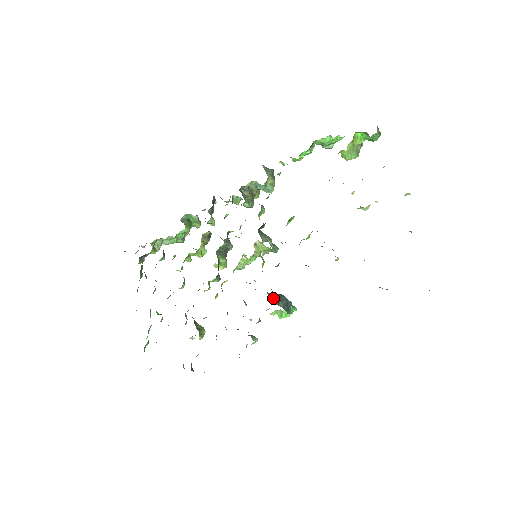
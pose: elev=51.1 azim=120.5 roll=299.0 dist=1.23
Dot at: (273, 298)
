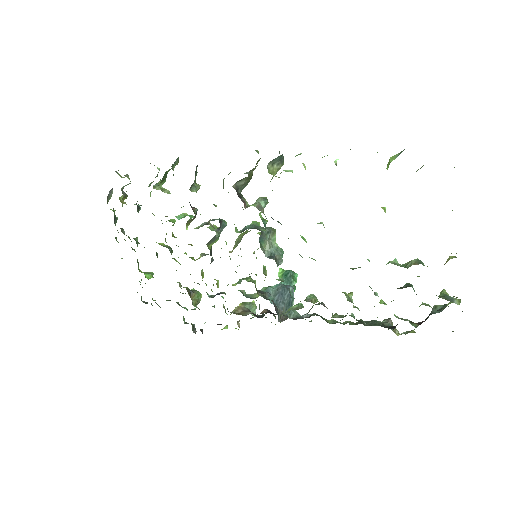
Dot at: (275, 306)
